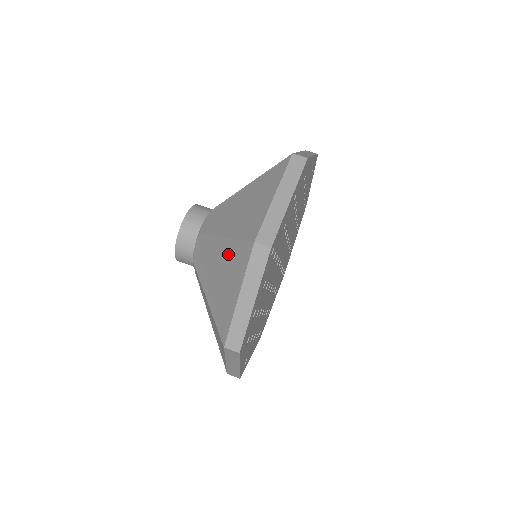
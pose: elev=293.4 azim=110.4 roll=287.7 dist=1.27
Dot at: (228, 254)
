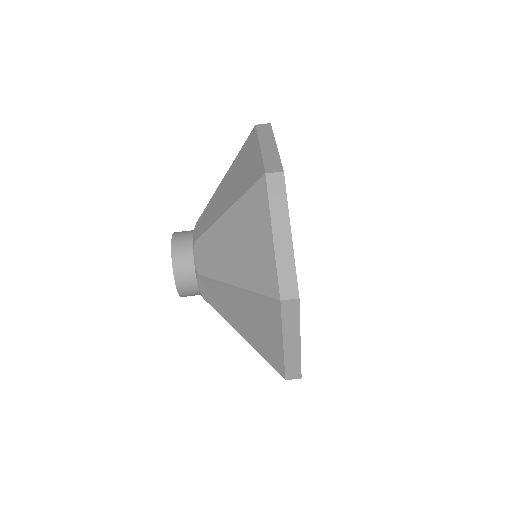
Dot at: (240, 217)
